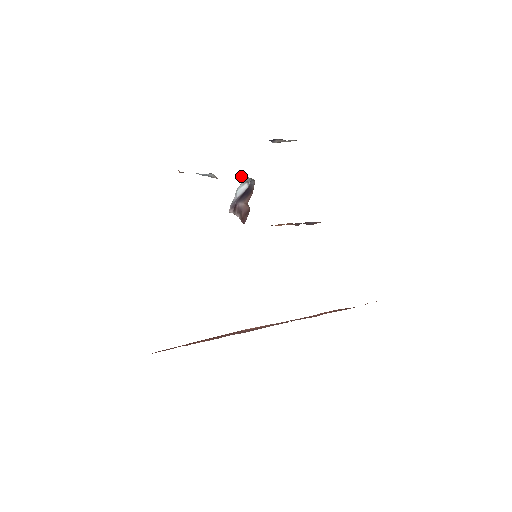
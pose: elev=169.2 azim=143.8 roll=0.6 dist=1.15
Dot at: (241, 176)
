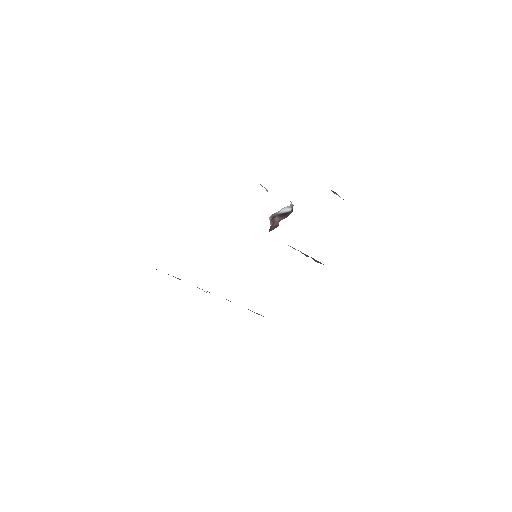
Dot at: occluded
